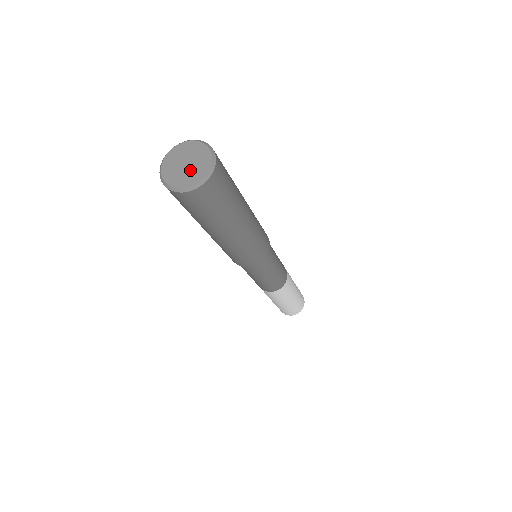
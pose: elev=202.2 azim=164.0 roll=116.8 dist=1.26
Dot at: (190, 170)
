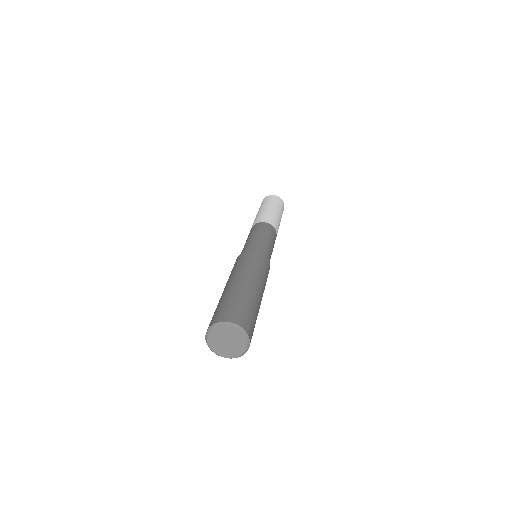
Dot at: (232, 347)
